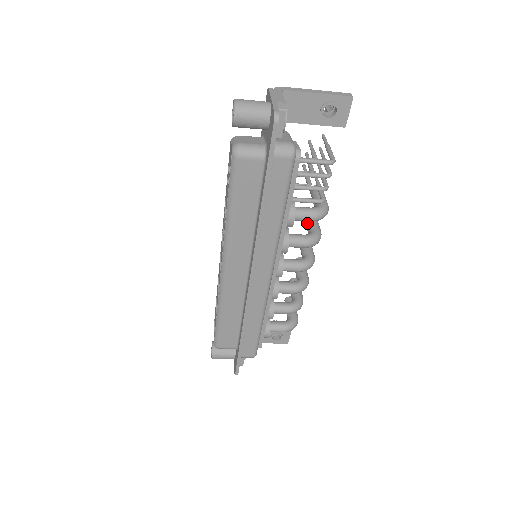
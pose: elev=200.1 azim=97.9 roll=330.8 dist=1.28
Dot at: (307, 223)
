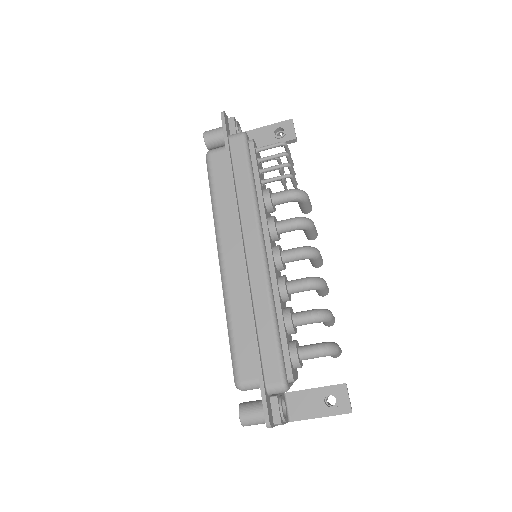
Dot at: occluded
